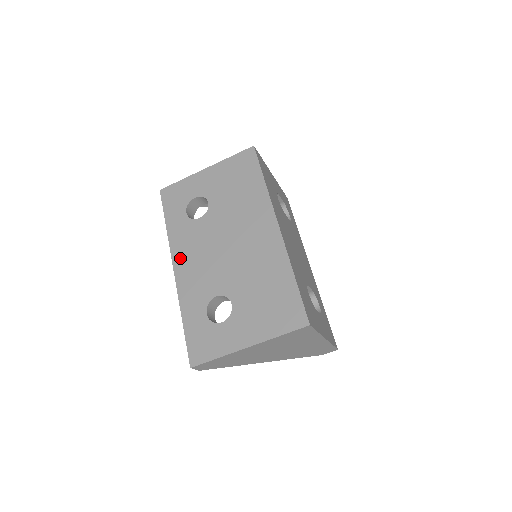
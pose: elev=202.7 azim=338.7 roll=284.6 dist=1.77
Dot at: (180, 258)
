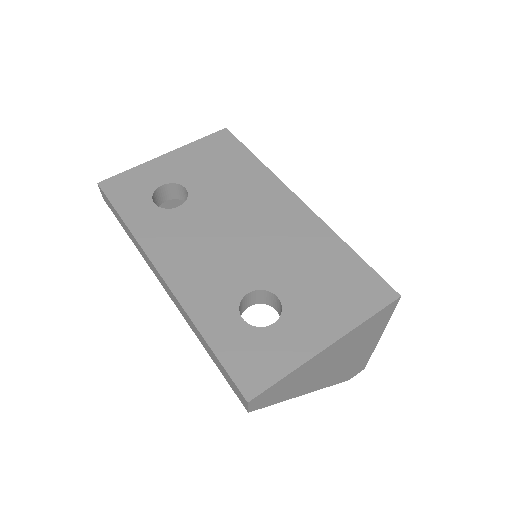
Dot at: (166, 257)
